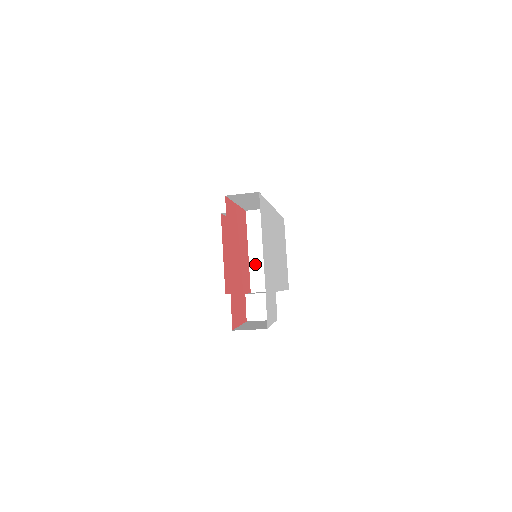
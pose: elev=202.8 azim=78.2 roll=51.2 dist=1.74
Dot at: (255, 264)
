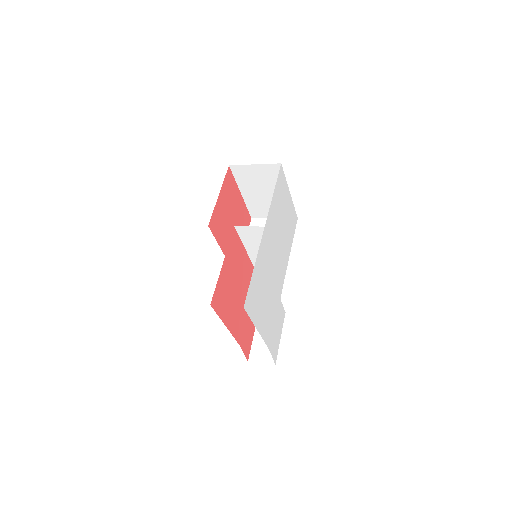
Dot at: occluded
